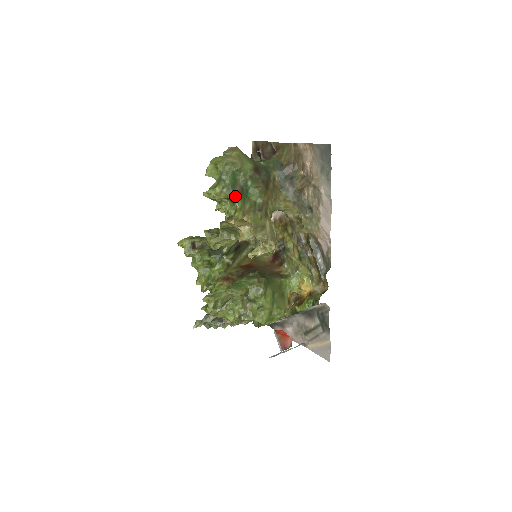
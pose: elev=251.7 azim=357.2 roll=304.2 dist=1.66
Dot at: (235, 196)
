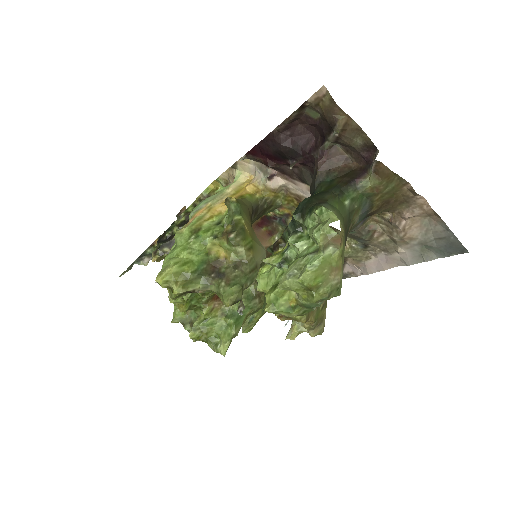
Dot at: occluded
